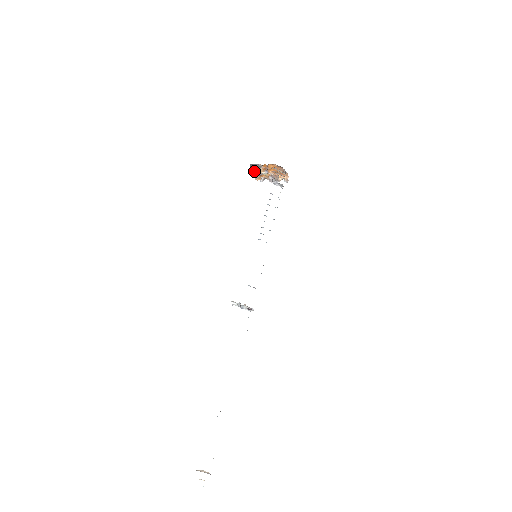
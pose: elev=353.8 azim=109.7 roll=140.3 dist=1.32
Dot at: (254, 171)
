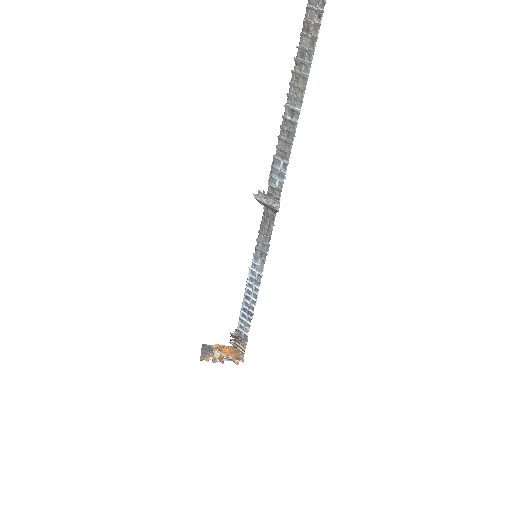
Dot at: (203, 353)
